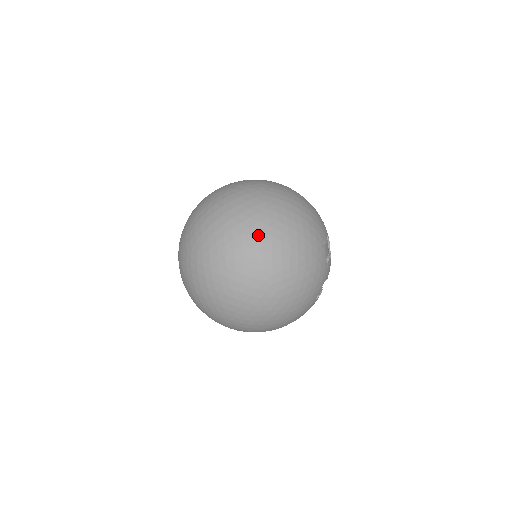
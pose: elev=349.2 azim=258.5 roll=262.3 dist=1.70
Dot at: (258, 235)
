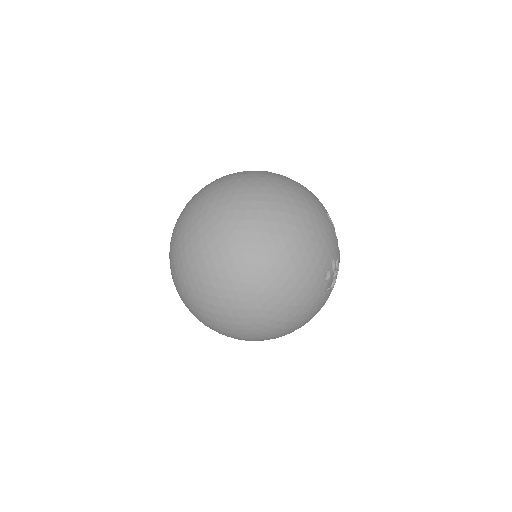
Dot at: occluded
